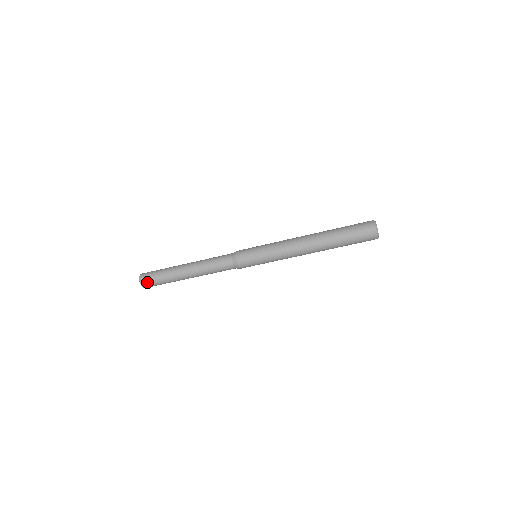
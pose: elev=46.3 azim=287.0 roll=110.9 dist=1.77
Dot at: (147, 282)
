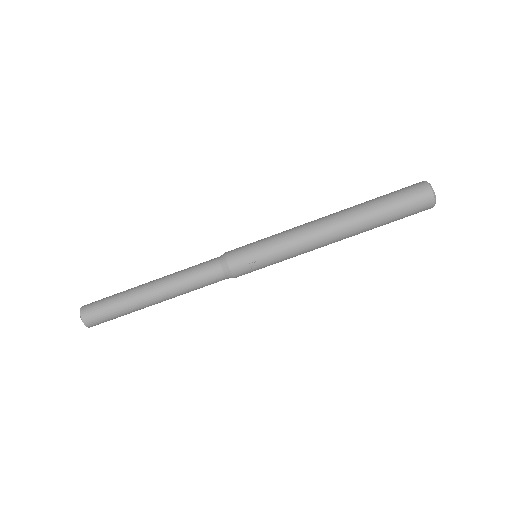
Dot at: (91, 304)
